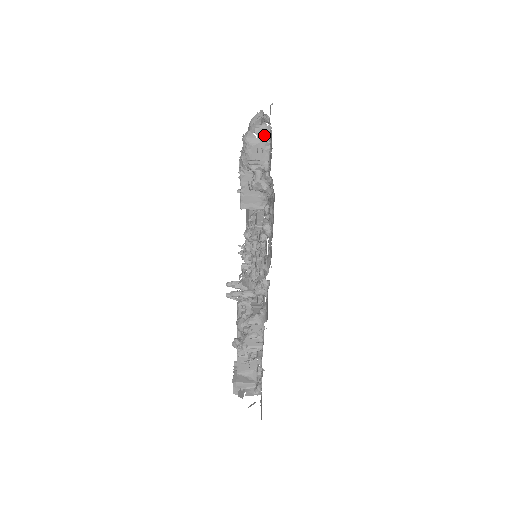
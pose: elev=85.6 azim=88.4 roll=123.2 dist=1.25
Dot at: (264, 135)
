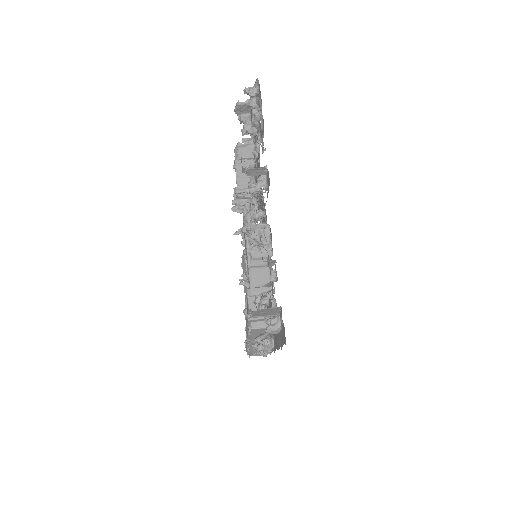
Dot at: (249, 142)
